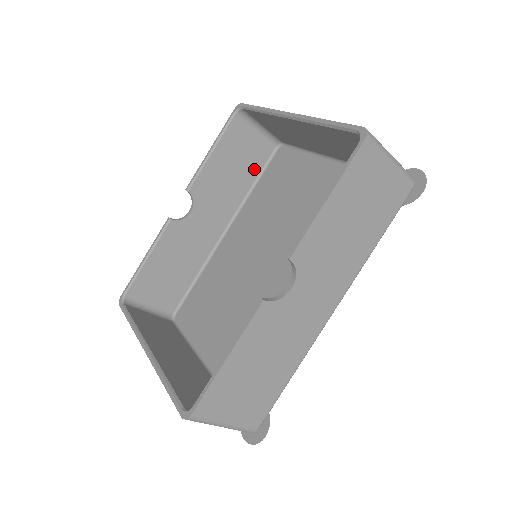
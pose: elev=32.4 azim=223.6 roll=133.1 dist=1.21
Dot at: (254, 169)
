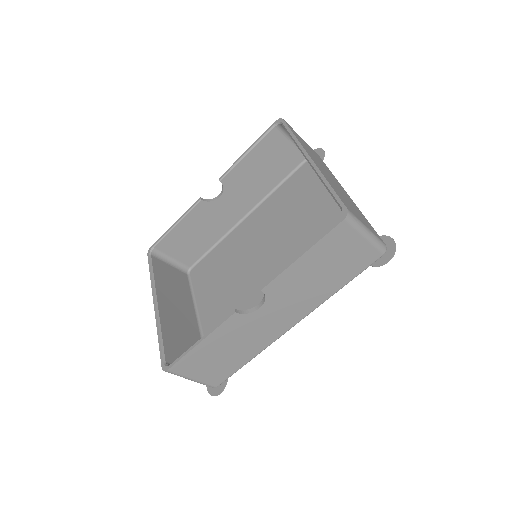
Dot at: (283, 172)
